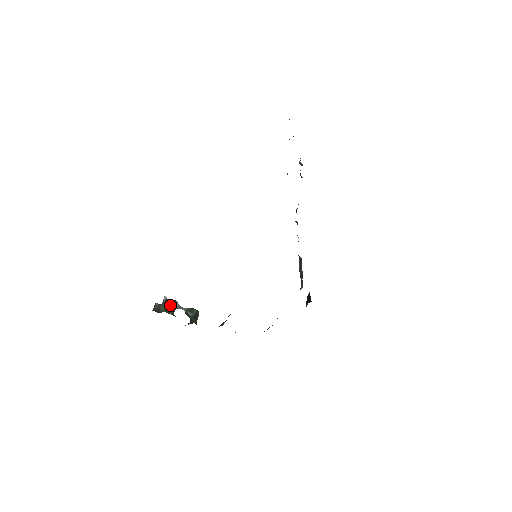
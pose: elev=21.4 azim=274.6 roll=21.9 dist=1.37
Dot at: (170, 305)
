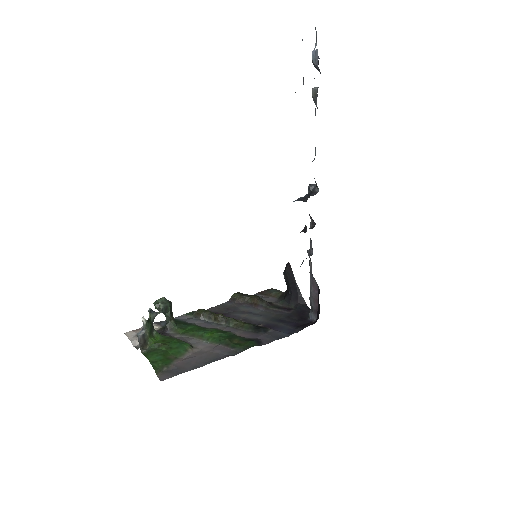
Dot at: (151, 324)
